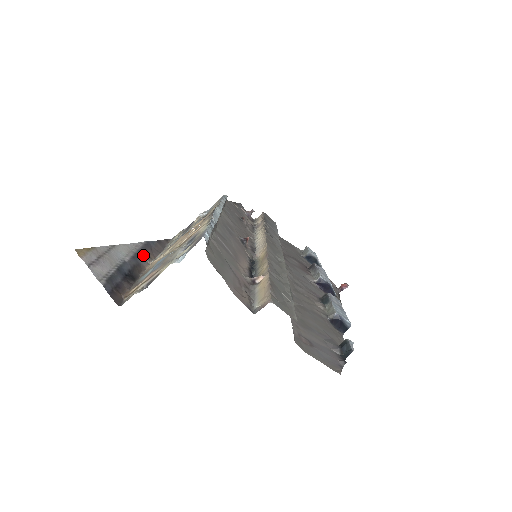
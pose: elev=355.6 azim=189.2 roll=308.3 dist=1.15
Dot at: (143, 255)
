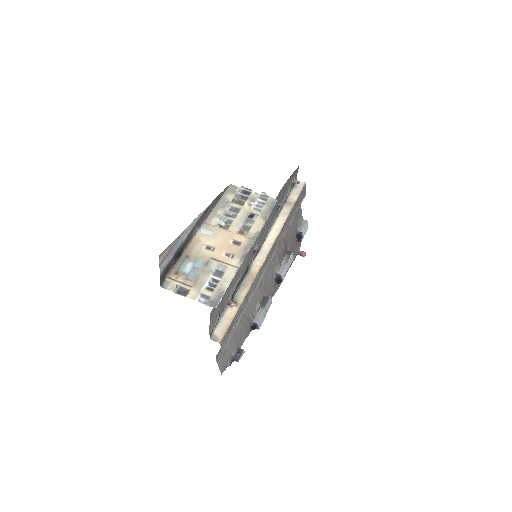
Dot at: (198, 225)
